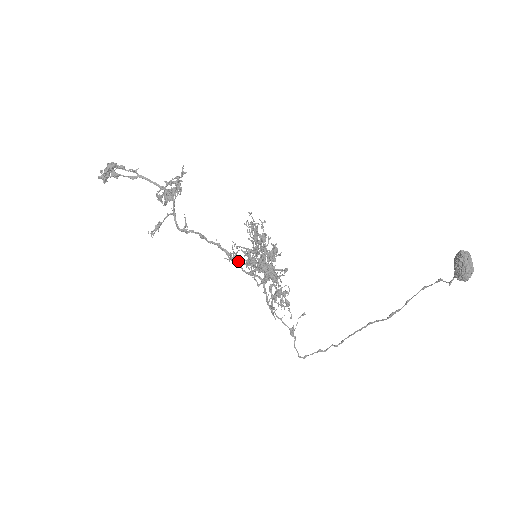
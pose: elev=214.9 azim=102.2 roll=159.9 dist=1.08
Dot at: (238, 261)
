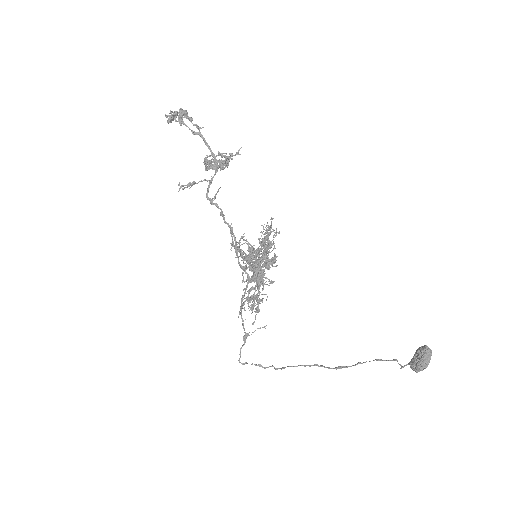
Dot at: (240, 251)
